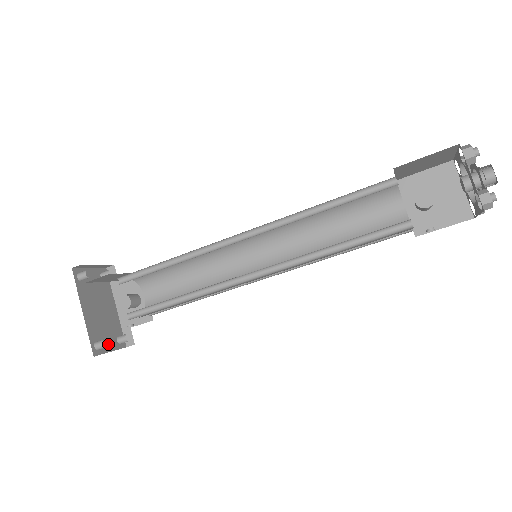
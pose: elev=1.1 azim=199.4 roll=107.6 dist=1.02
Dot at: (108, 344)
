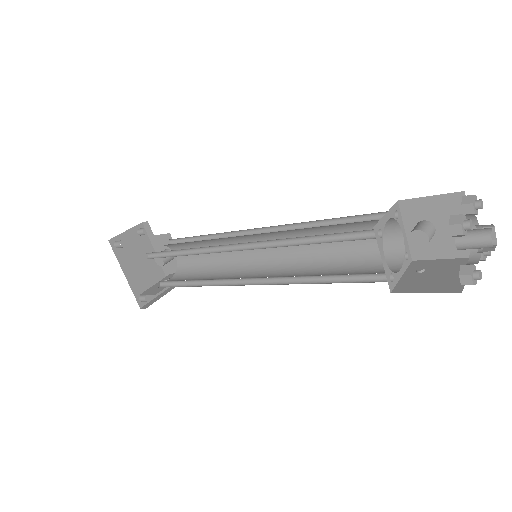
Dot at: occluded
